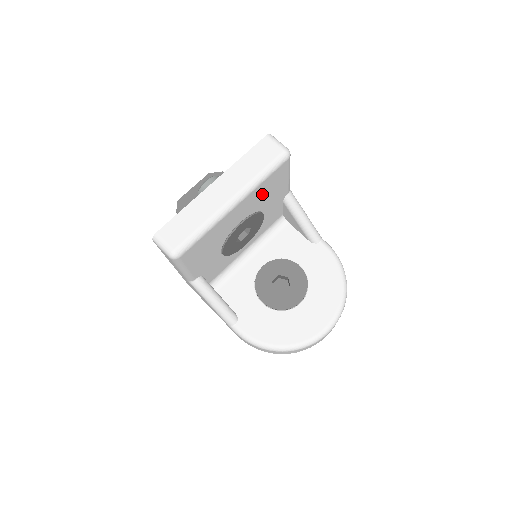
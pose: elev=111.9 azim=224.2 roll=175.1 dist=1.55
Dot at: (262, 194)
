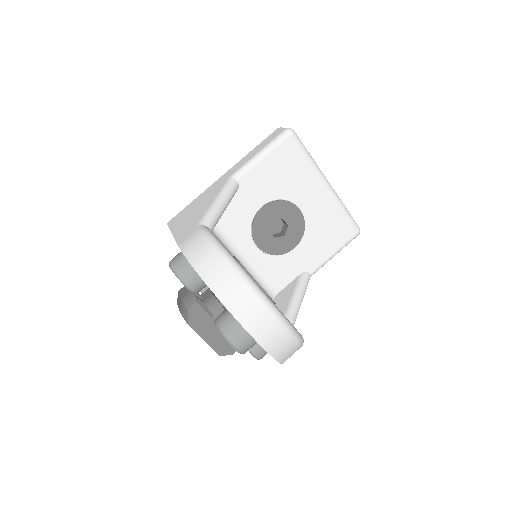
Dot at: (326, 222)
